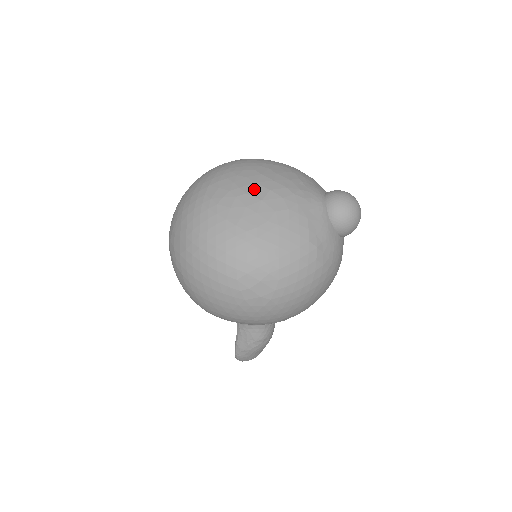
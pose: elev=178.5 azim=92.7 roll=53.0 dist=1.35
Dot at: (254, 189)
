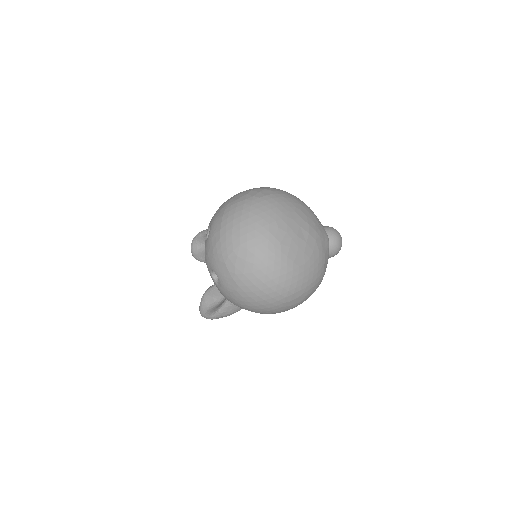
Dot at: (301, 232)
